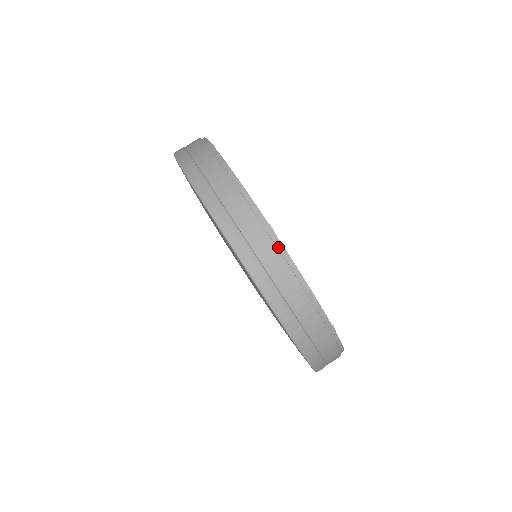
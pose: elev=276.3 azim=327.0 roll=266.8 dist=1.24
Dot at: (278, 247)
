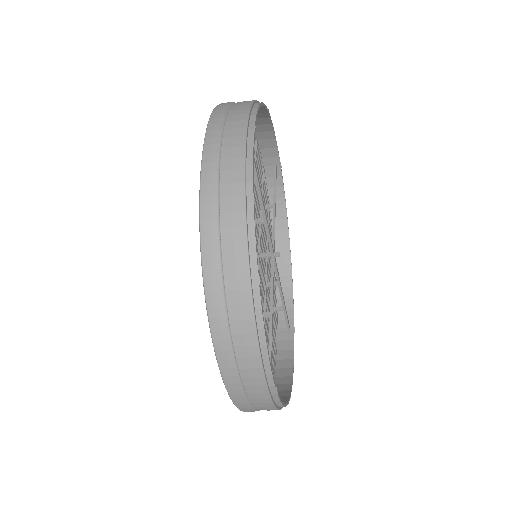
Dot at: (248, 144)
